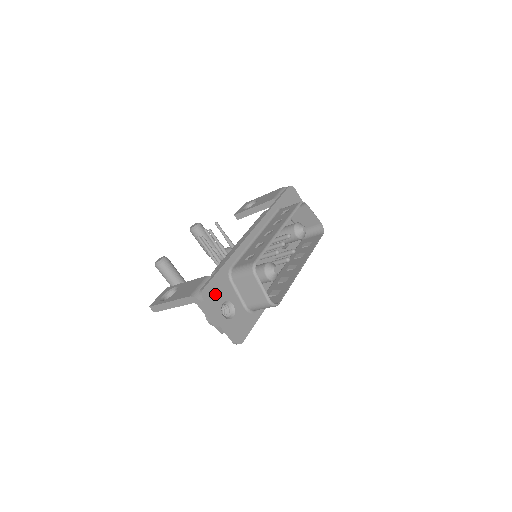
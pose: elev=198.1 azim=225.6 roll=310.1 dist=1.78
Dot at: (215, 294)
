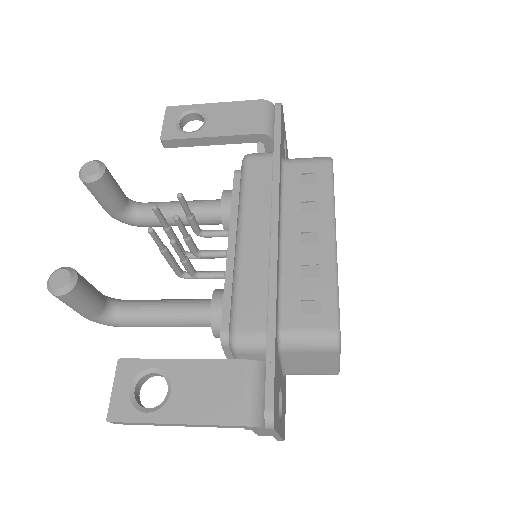
Dot at: (276, 399)
